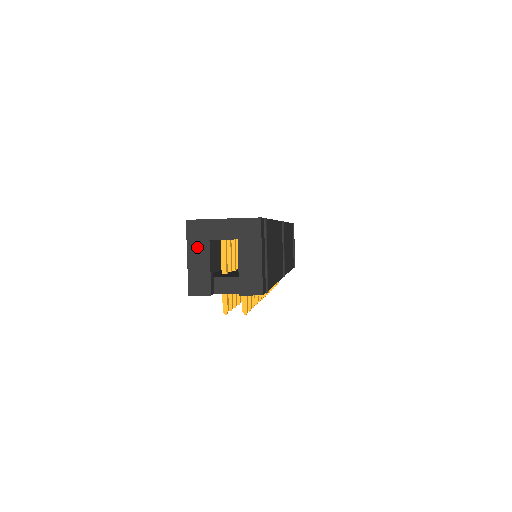
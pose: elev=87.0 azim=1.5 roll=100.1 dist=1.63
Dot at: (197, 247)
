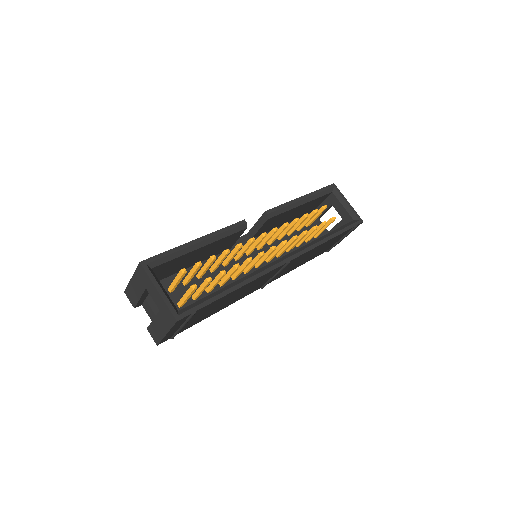
Dot at: (138, 281)
